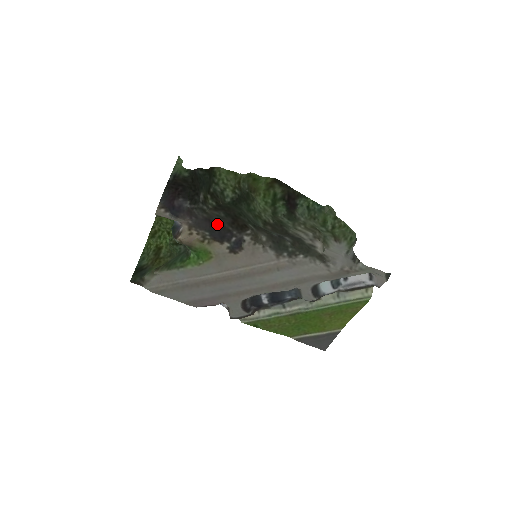
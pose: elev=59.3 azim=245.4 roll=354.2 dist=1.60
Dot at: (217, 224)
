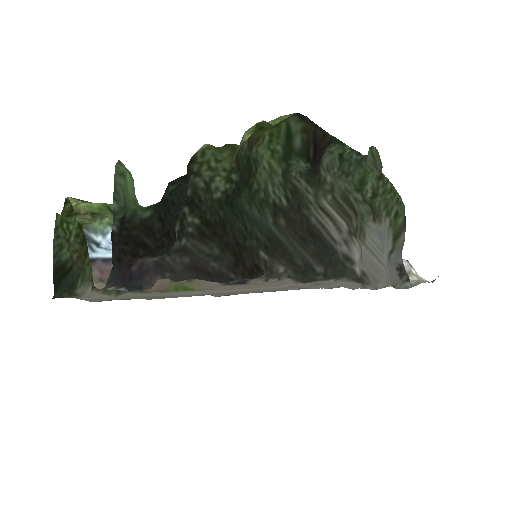
Dot at: (209, 272)
